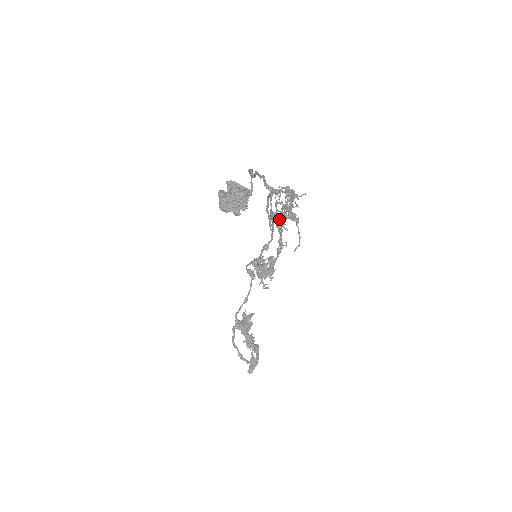
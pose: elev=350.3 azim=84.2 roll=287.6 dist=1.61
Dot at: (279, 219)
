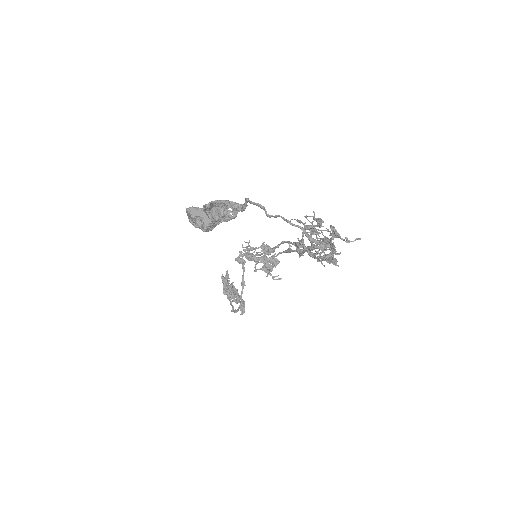
Dot at: occluded
